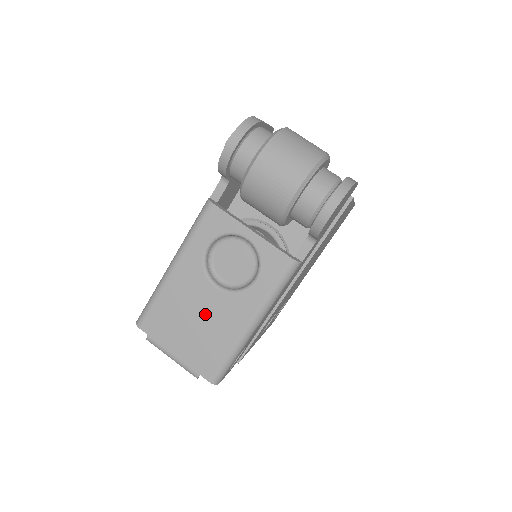
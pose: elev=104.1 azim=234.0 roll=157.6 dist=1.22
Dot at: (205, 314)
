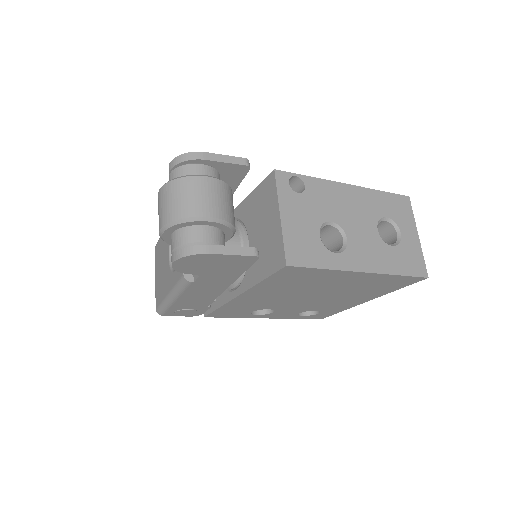
Dot at: (164, 268)
